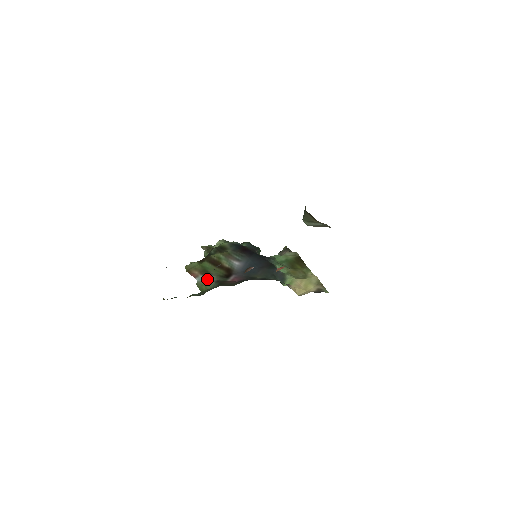
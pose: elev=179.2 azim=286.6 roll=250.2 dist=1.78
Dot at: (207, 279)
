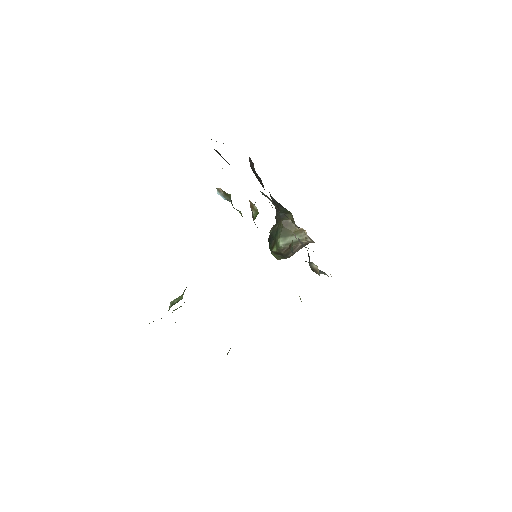
Dot at: occluded
